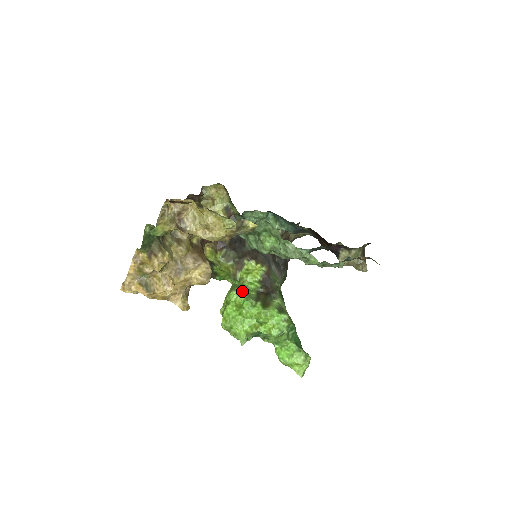
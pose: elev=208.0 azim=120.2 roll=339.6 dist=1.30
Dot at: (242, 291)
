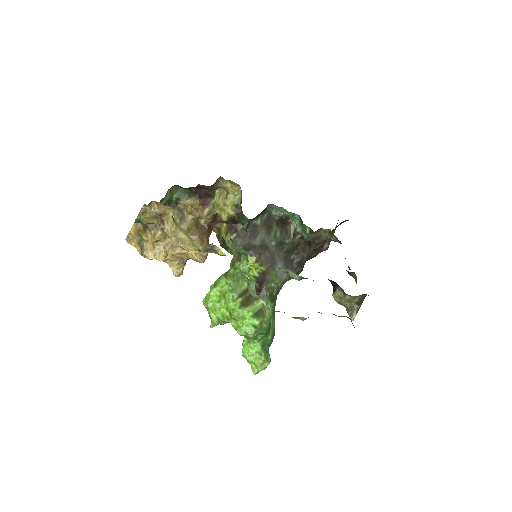
Dot at: (232, 280)
